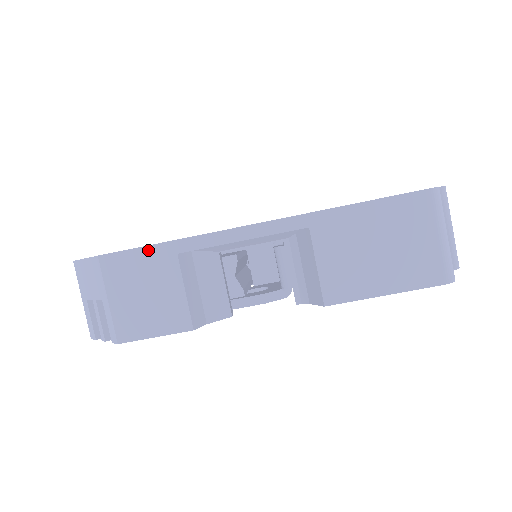
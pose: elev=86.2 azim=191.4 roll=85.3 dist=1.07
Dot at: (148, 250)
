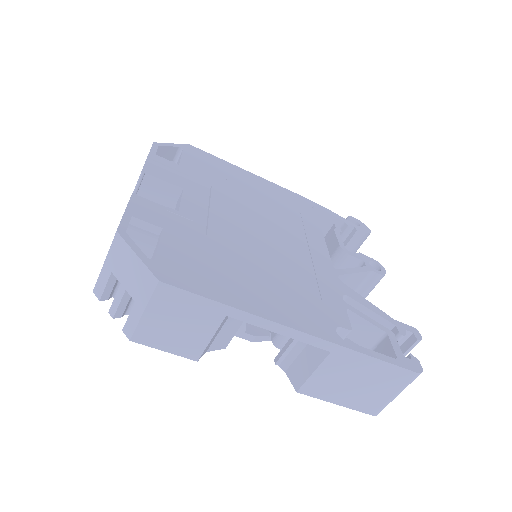
Dot at: (205, 301)
